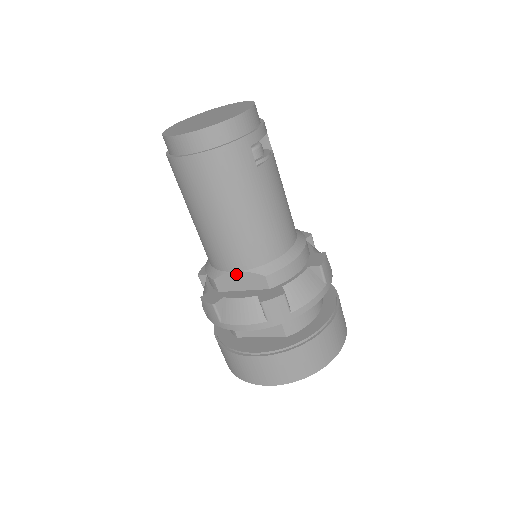
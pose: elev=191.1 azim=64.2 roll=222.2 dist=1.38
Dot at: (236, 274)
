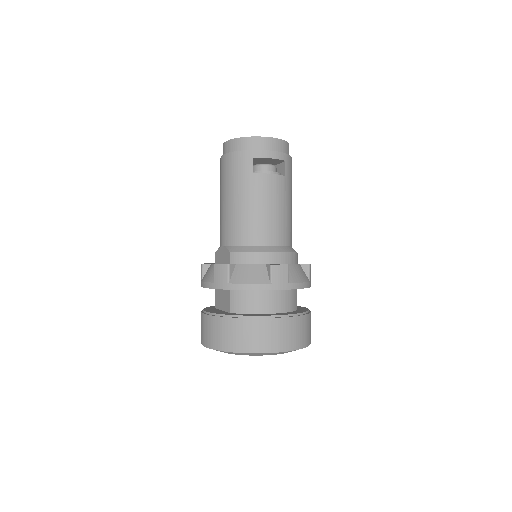
Dot at: (222, 249)
